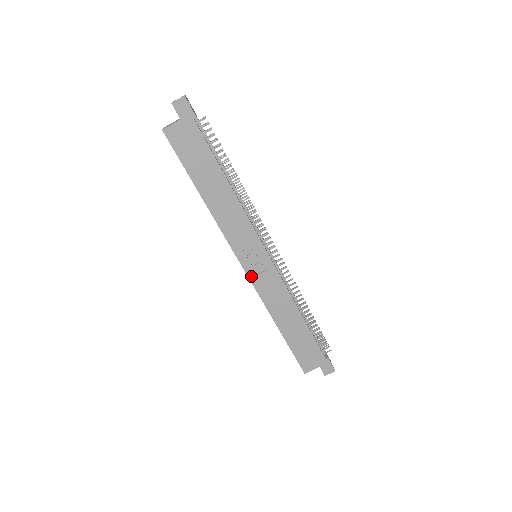
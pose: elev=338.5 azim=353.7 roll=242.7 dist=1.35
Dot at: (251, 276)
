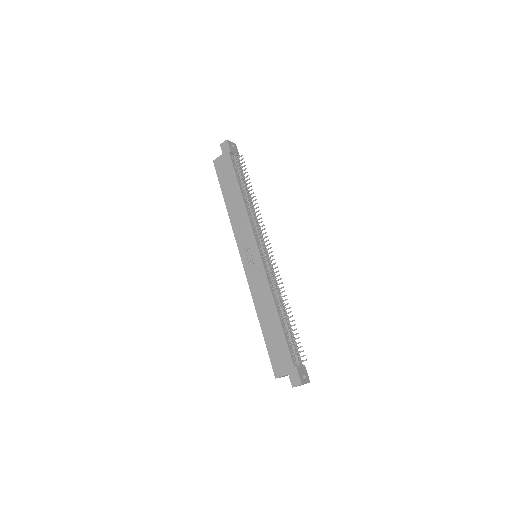
Dot at: (246, 269)
